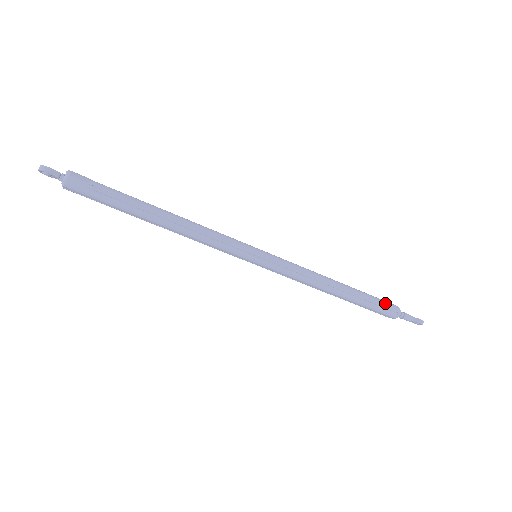
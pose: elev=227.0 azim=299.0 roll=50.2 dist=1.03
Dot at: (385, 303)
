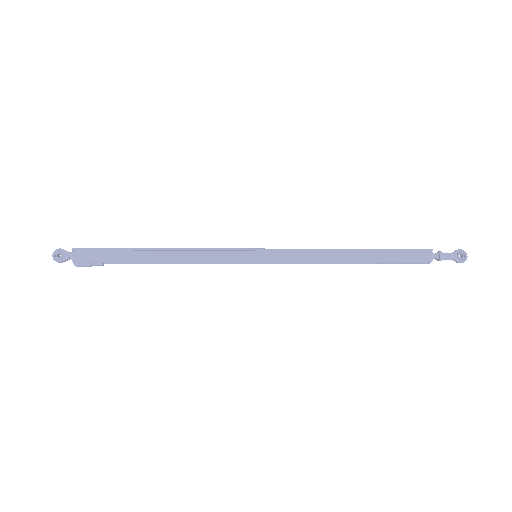
Dot at: (410, 262)
